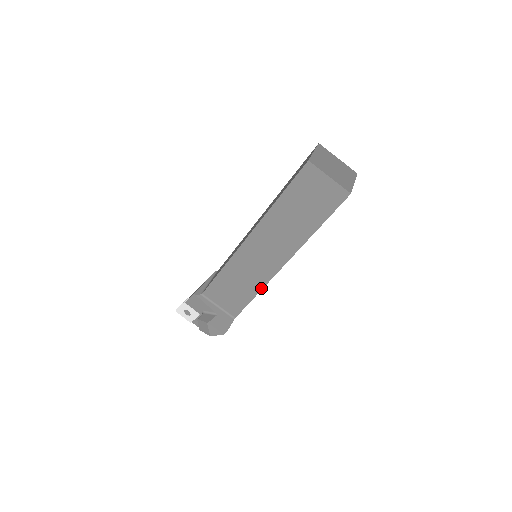
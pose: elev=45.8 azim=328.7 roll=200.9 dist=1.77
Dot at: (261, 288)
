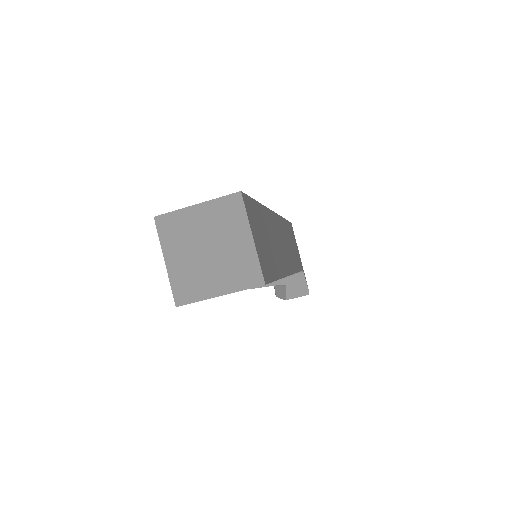
Dot at: occluded
